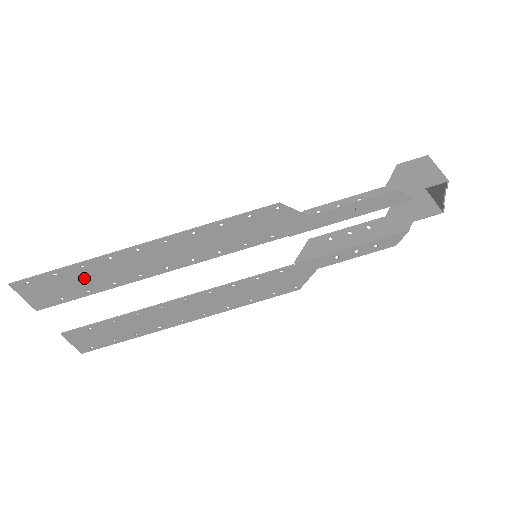
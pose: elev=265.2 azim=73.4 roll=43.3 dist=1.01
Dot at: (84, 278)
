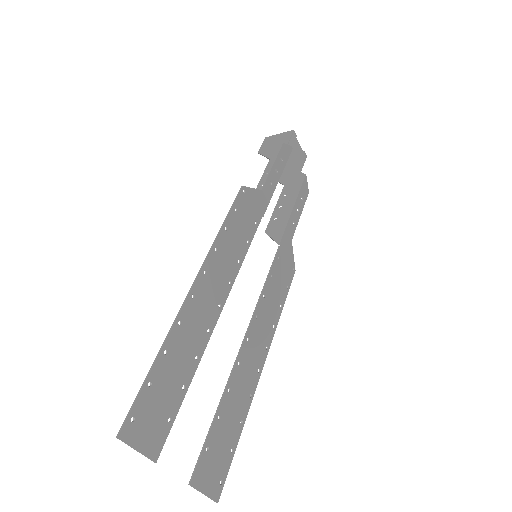
Dot at: (173, 369)
